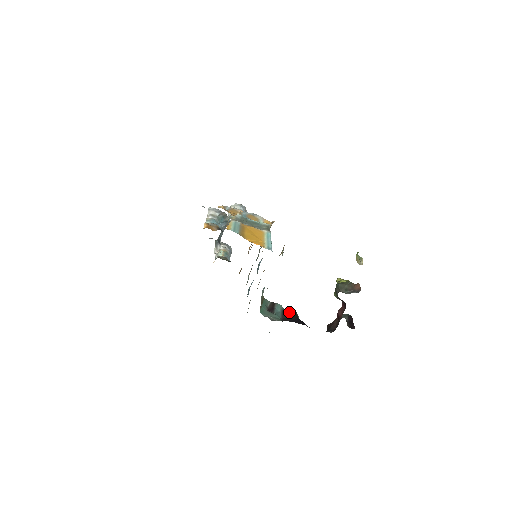
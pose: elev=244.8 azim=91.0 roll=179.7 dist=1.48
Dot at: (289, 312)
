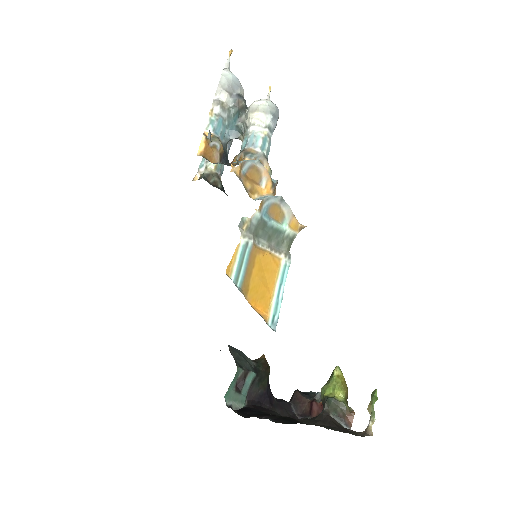
Dot at: (261, 378)
